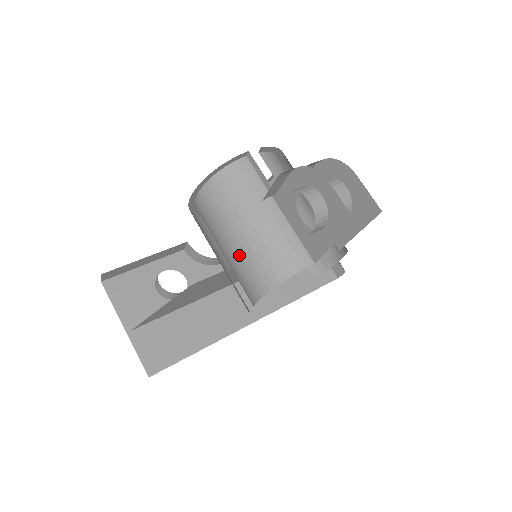
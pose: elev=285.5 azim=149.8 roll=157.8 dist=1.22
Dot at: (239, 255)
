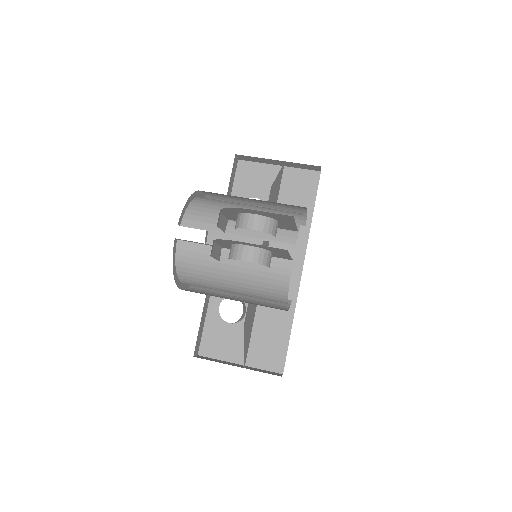
Dot at: (247, 295)
